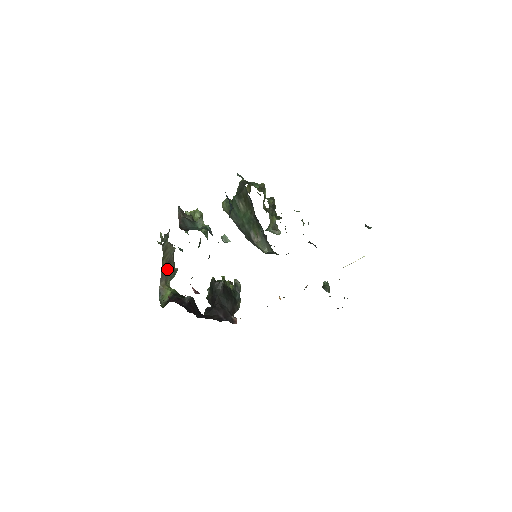
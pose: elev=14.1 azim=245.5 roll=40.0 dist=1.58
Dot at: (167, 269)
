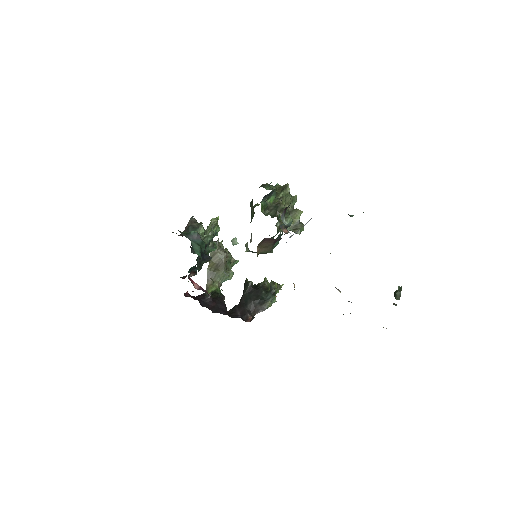
Dot at: (214, 271)
